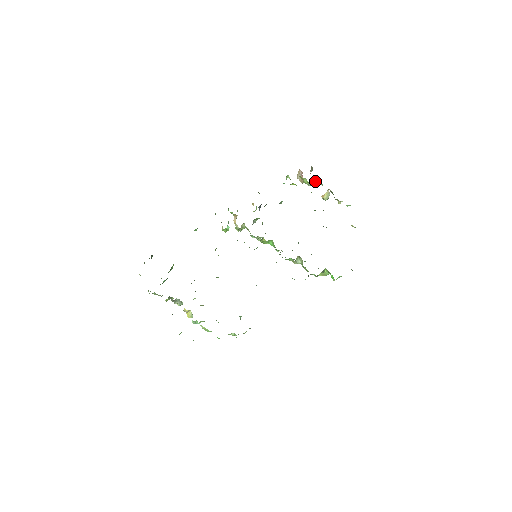
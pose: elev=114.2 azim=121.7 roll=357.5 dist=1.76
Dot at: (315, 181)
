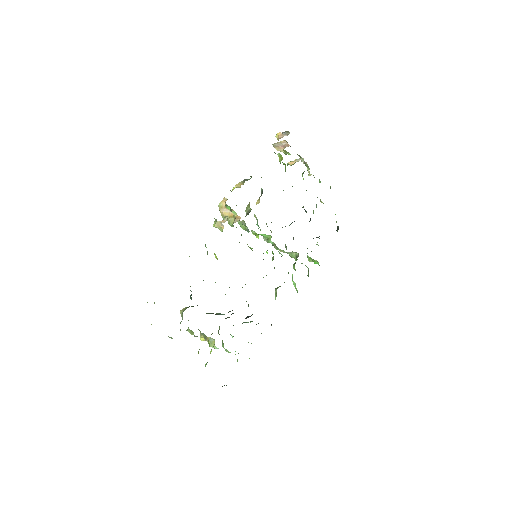
Dot at: occluded
